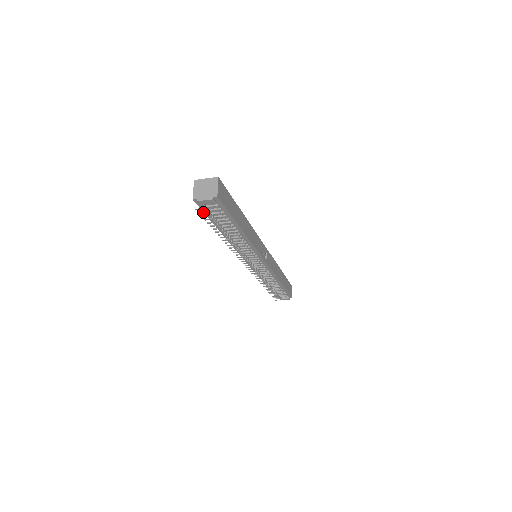
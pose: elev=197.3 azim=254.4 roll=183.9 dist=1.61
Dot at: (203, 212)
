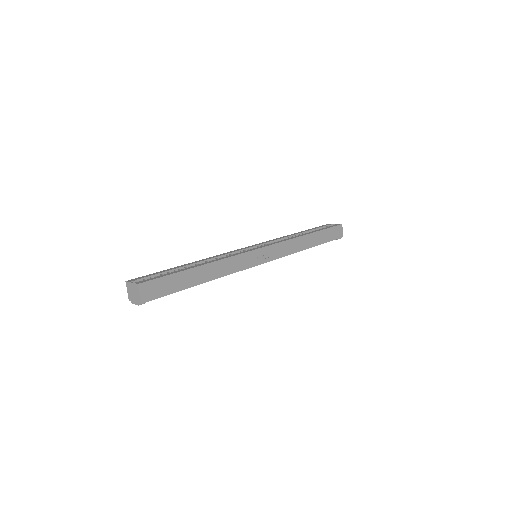
Dot at: occluded
